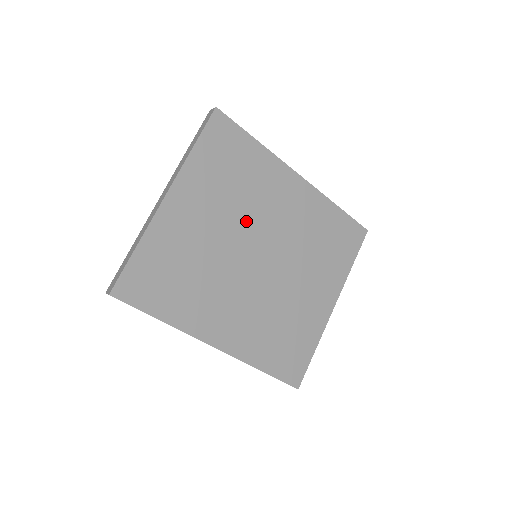
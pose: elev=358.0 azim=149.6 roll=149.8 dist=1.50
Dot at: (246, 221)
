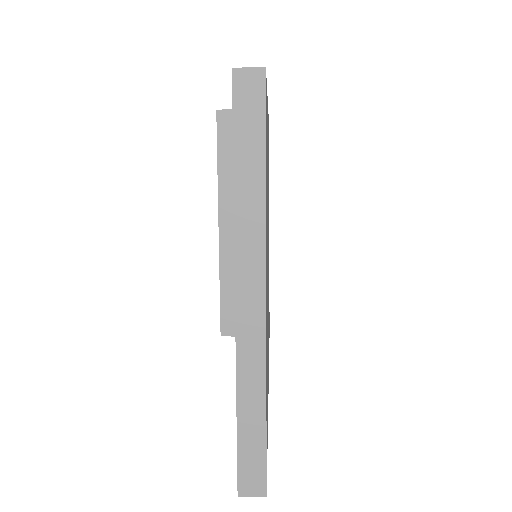
Dot at: occluded
